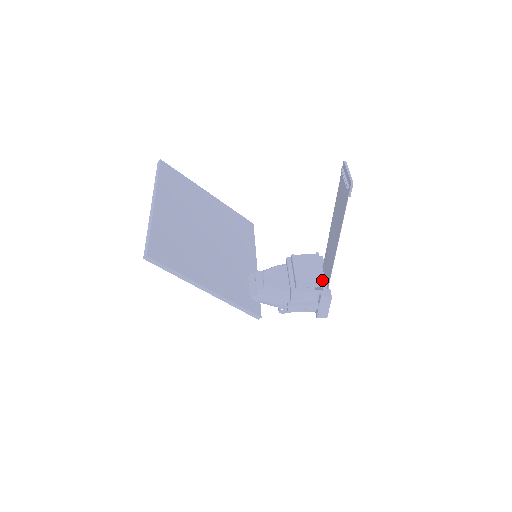
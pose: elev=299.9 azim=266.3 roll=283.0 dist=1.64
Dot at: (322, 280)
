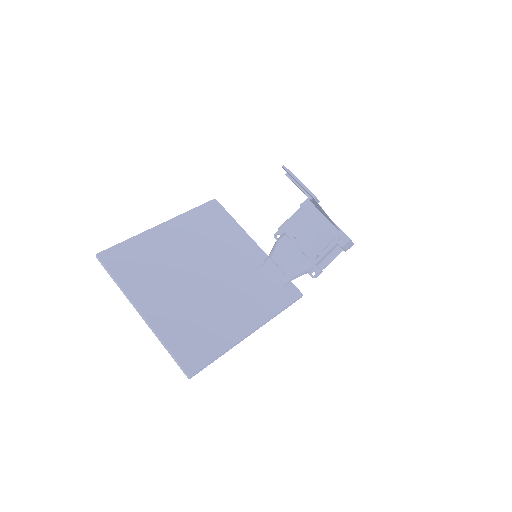
Dot at: (331, 233)
